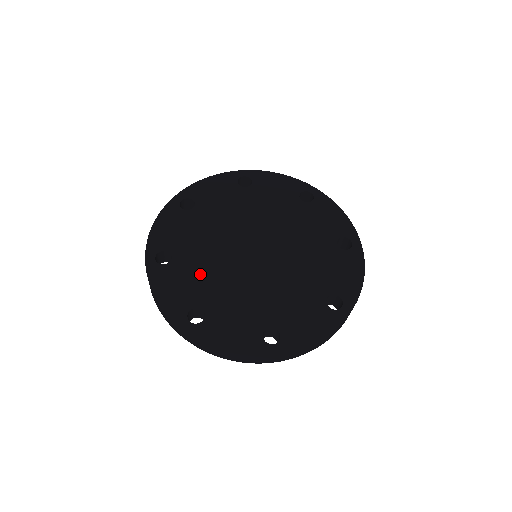
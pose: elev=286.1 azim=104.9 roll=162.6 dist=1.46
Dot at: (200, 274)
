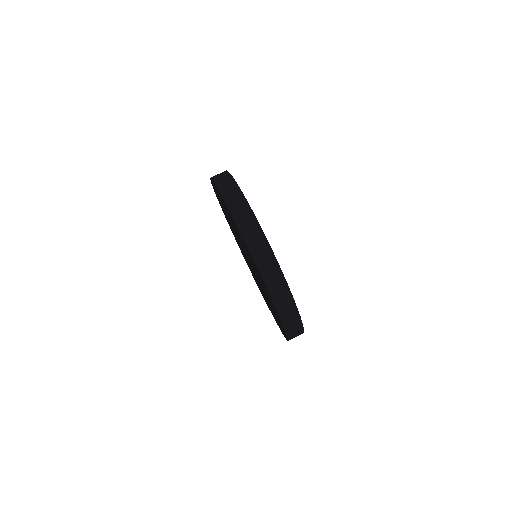
Dot at: occluded
